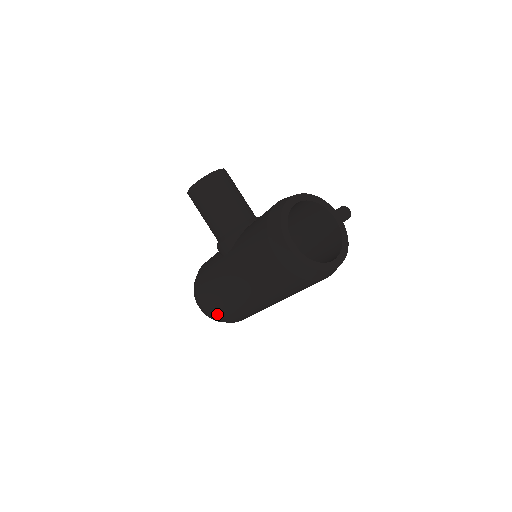
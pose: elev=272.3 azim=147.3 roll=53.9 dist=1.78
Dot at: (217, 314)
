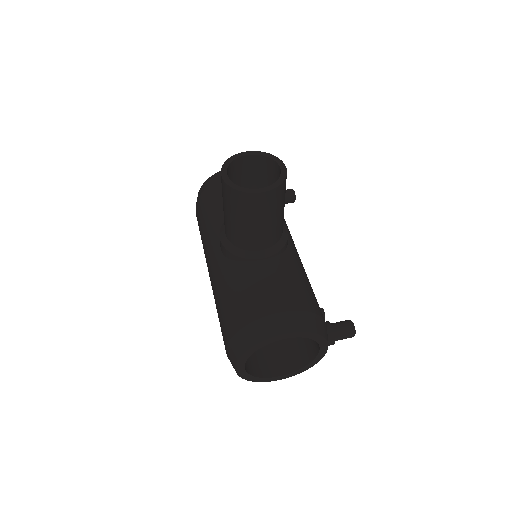
Dot at: occluded
